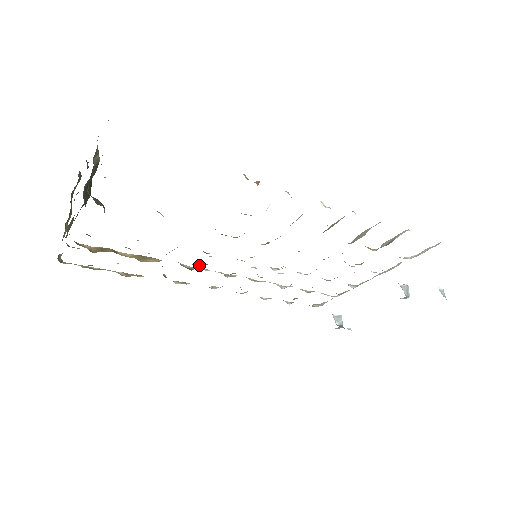
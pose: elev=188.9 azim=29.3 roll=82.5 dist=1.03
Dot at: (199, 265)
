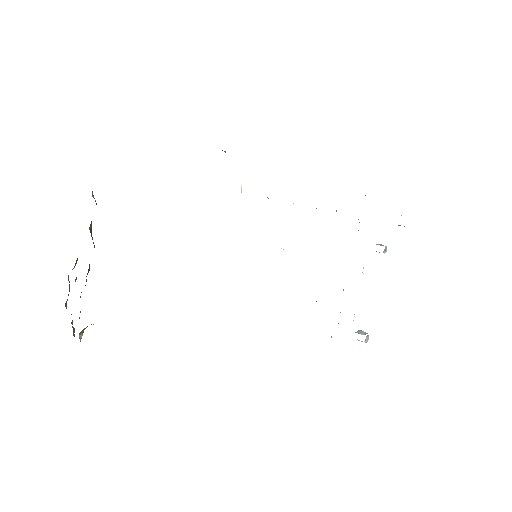
Dot at: occluded
